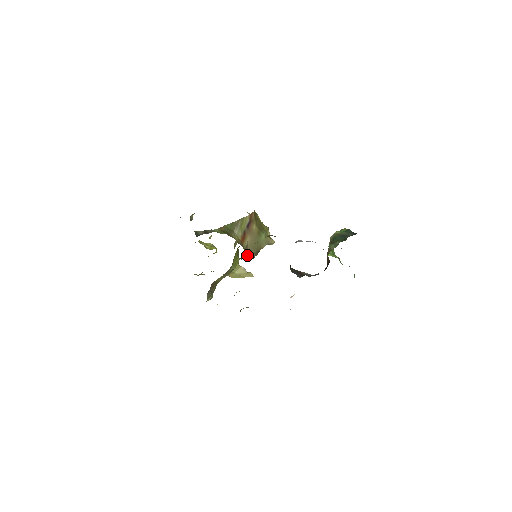
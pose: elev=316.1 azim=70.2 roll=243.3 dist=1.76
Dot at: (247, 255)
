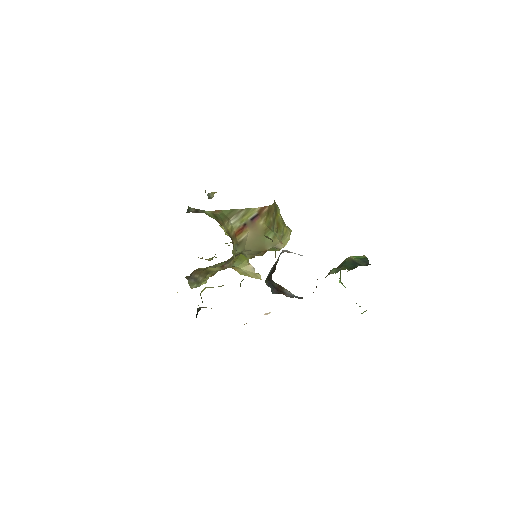
Dot at: (244, 251)
